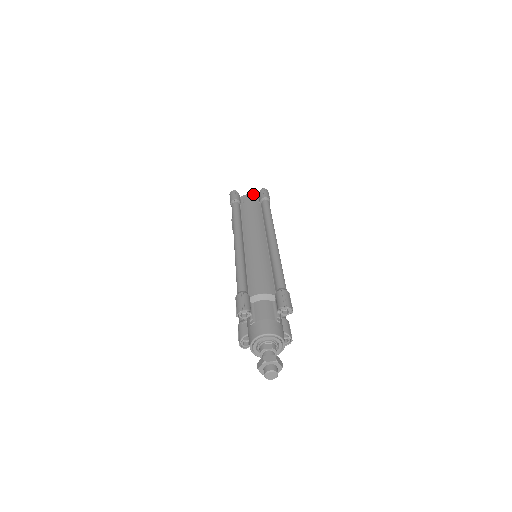
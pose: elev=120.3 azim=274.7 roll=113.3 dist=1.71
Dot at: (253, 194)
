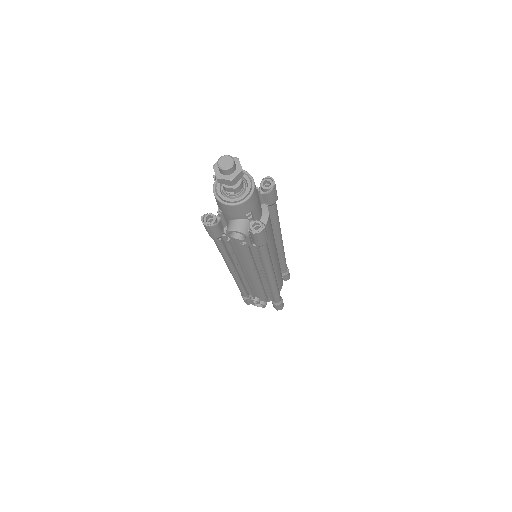
Dot at: occluded
